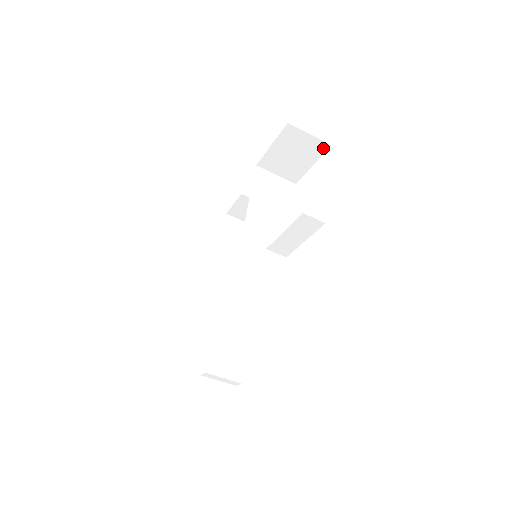
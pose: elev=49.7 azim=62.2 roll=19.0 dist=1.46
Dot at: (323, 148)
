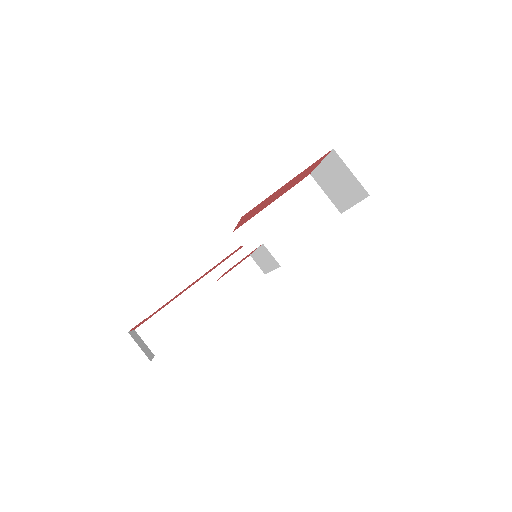
Dot at: (363, 193)
